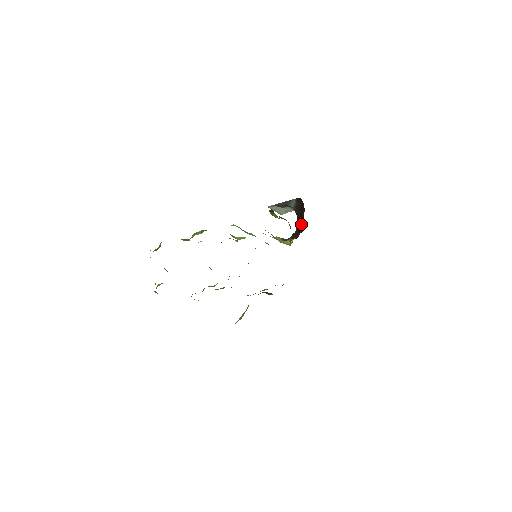
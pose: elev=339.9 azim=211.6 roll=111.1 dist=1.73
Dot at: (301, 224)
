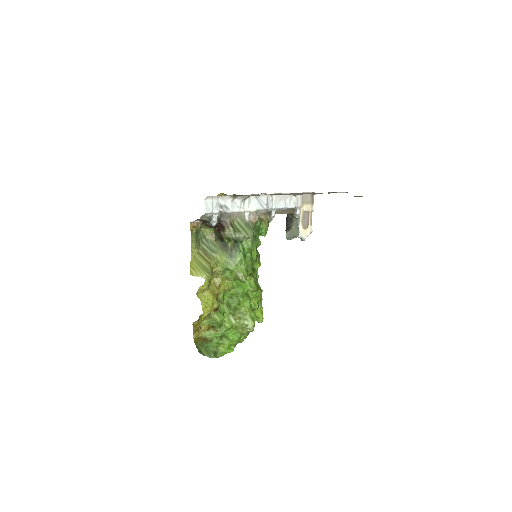
Dot at: occluded
